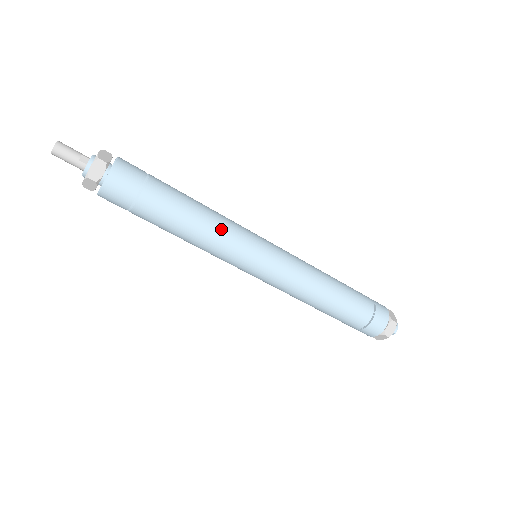
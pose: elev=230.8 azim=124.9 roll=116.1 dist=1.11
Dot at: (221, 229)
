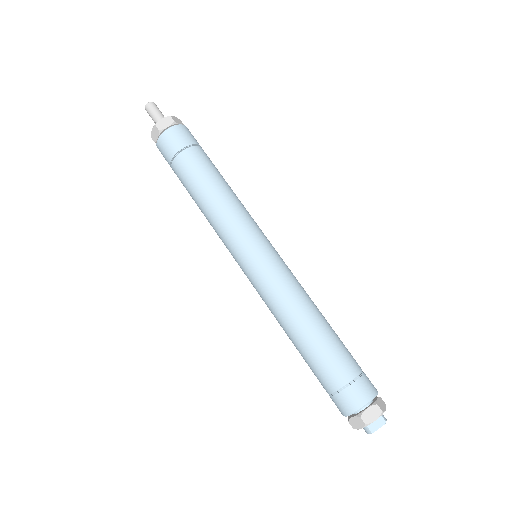
Dot at: (243, 205)
